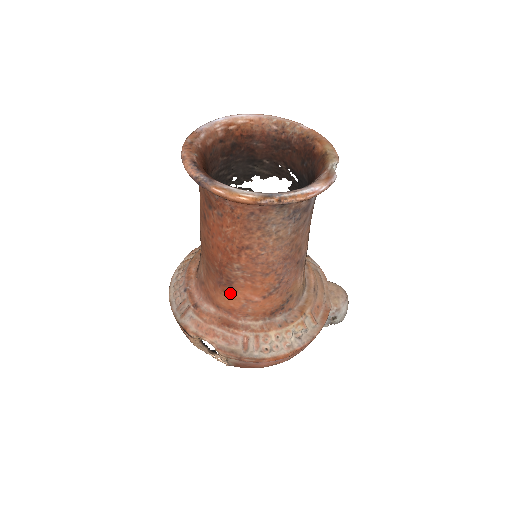
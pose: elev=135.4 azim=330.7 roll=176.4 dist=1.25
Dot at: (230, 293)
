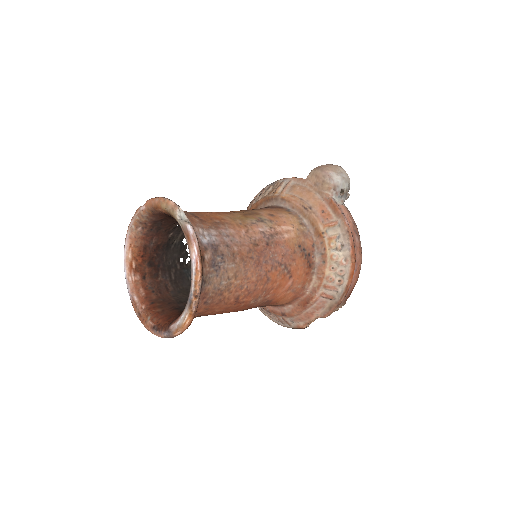
Dot at: (278, 300)
